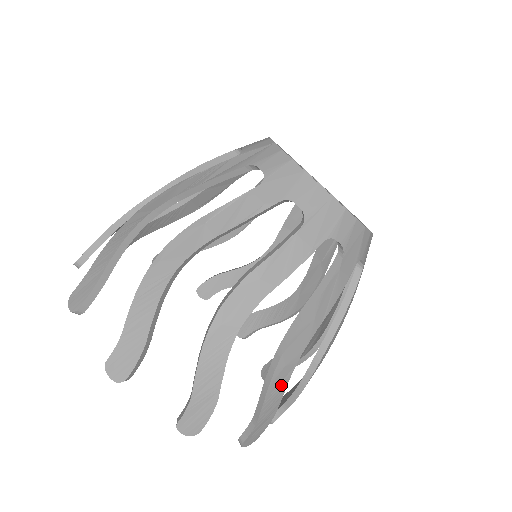
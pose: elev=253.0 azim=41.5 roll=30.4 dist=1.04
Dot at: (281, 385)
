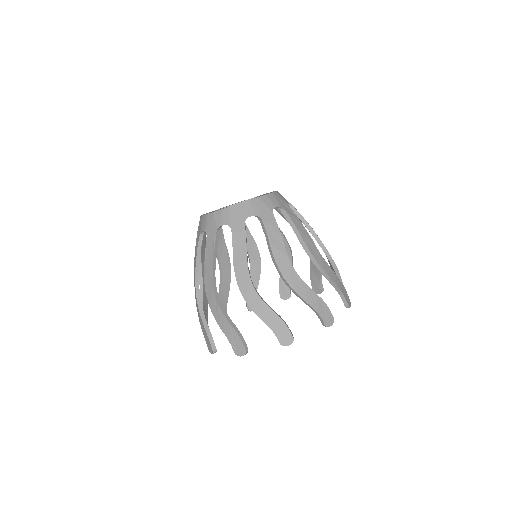
Dot at: (302, 286)
